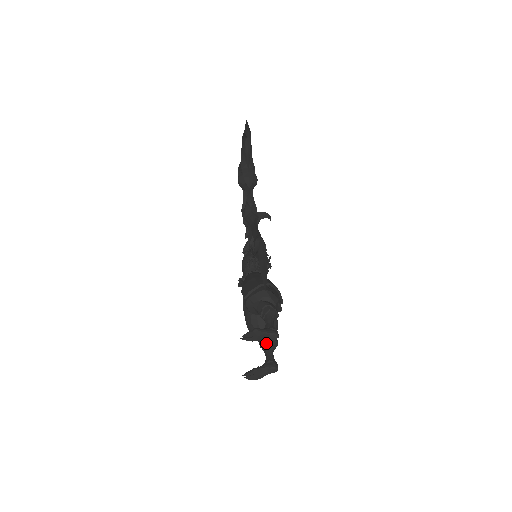
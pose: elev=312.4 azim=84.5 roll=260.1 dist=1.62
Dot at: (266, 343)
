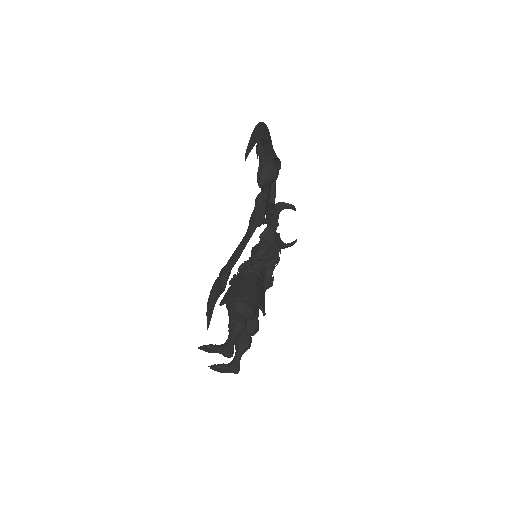
Dot at: (238, 344)
